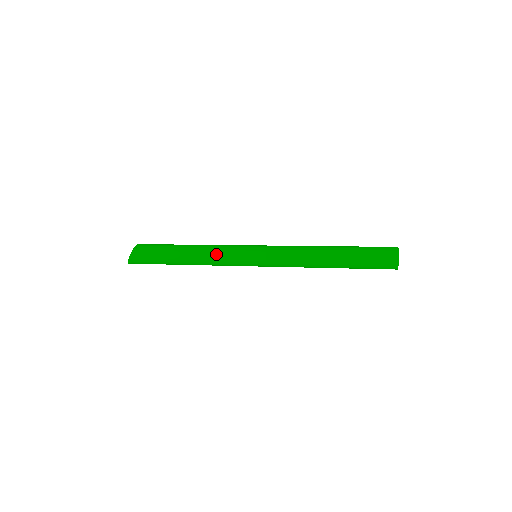
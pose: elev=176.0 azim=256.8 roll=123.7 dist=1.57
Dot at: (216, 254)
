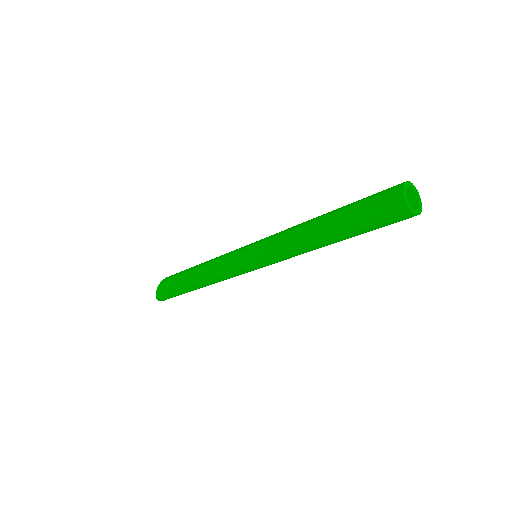
Dot at: (220, 256)
